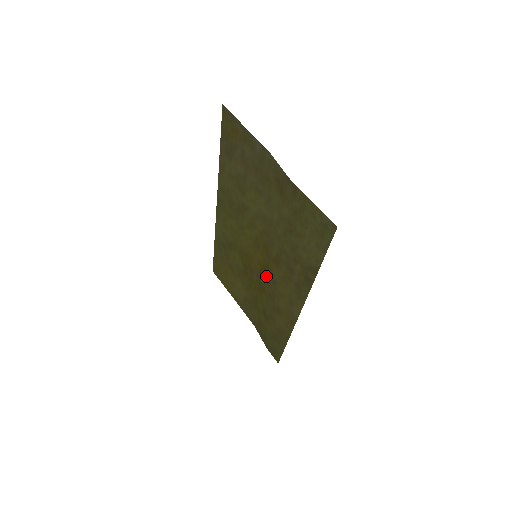
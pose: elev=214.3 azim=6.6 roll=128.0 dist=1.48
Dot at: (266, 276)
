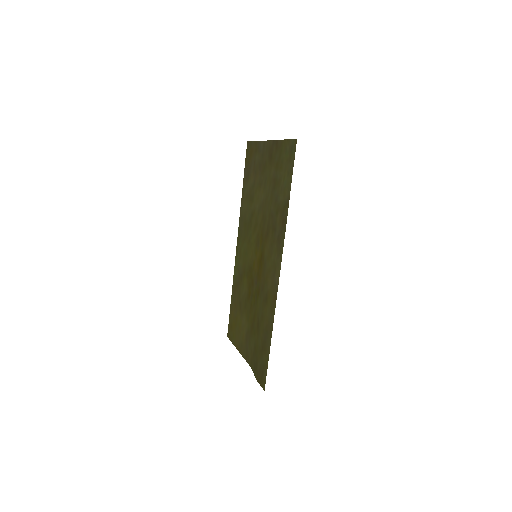
Dot at: (261, 269)
